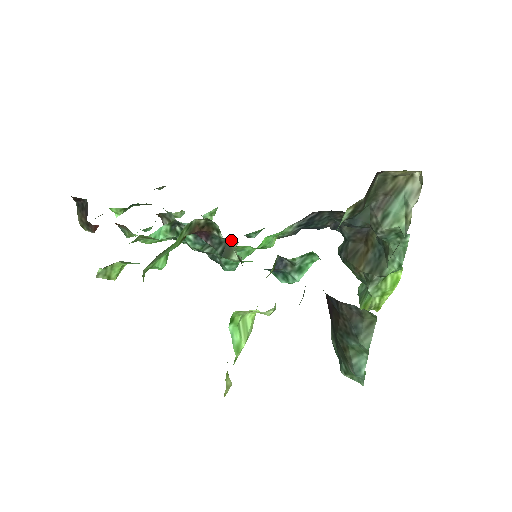
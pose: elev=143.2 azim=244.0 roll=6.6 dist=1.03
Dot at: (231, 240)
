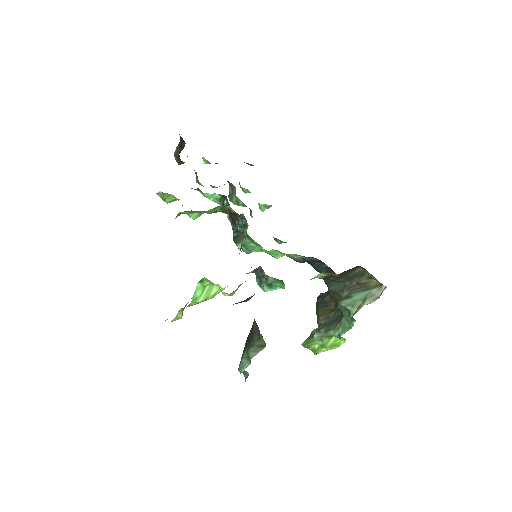
Dot at: (244, 235)
